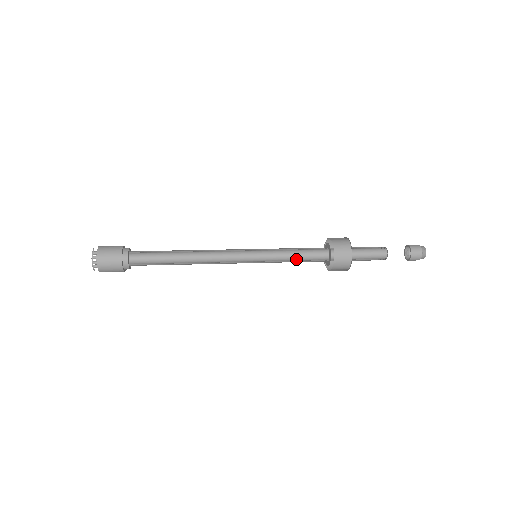
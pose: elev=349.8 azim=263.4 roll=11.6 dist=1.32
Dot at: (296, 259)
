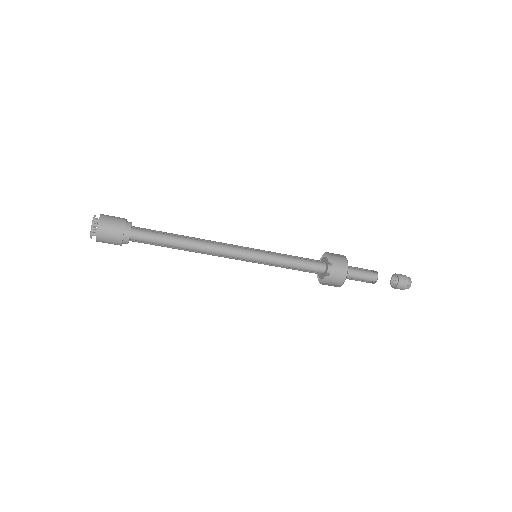
Dot at: (295, 259)
